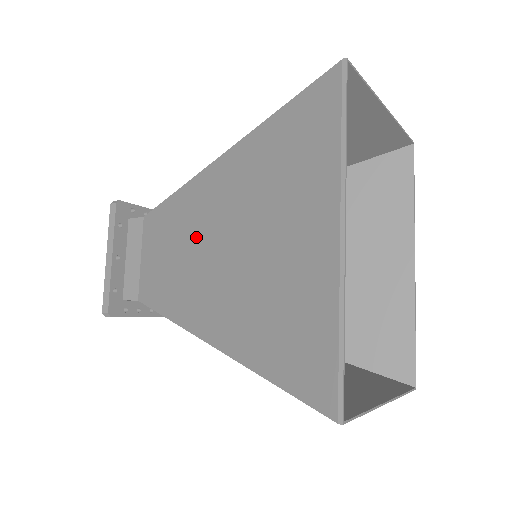
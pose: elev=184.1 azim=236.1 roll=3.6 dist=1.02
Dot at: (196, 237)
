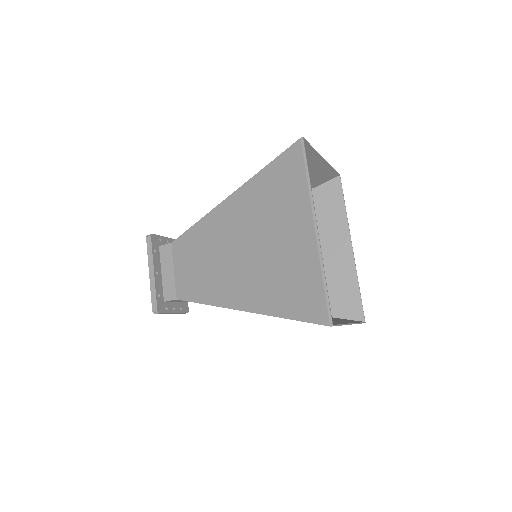
Dot at: (219, 248)
